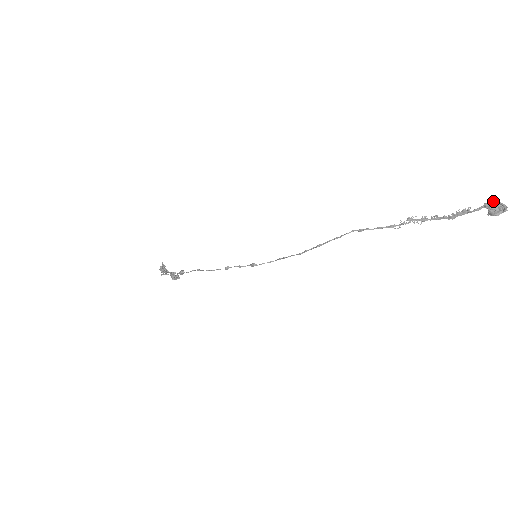
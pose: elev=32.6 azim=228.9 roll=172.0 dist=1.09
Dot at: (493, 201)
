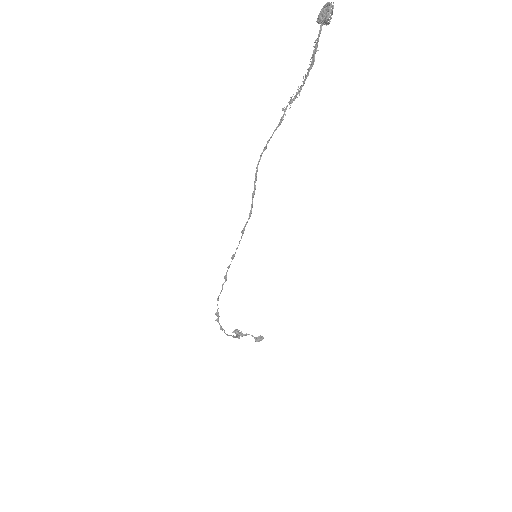
Dot at: occluded
